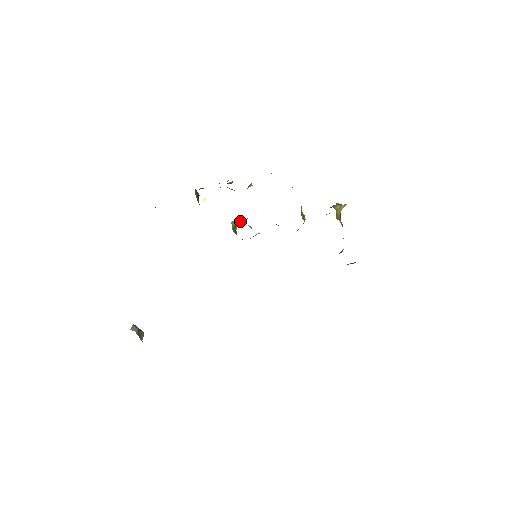
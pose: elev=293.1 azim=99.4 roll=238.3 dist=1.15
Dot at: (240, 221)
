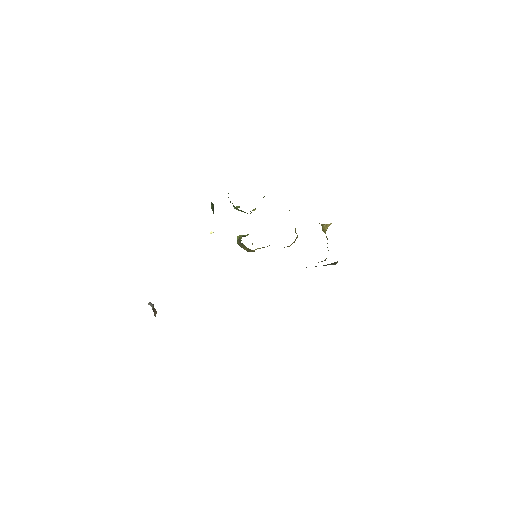
Dot at: (244, 235)
